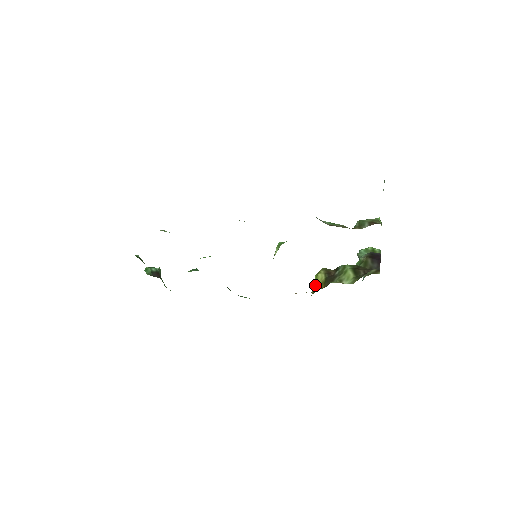
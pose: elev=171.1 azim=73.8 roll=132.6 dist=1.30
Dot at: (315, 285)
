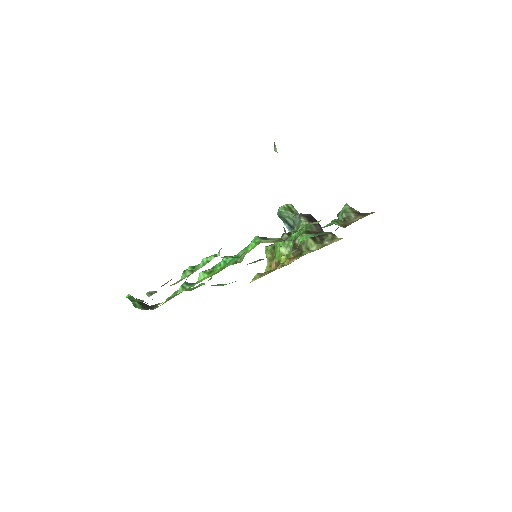
Dot at: (283, 256)
